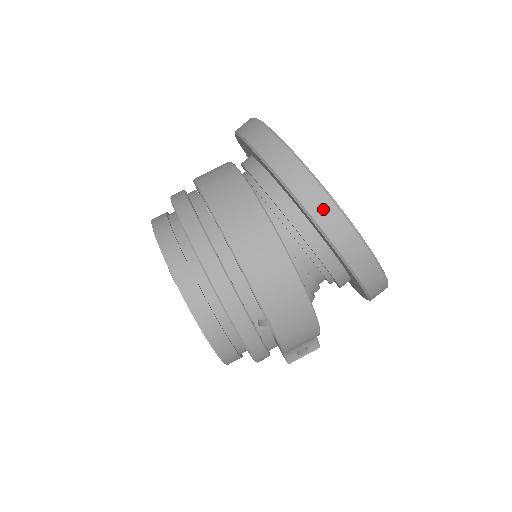
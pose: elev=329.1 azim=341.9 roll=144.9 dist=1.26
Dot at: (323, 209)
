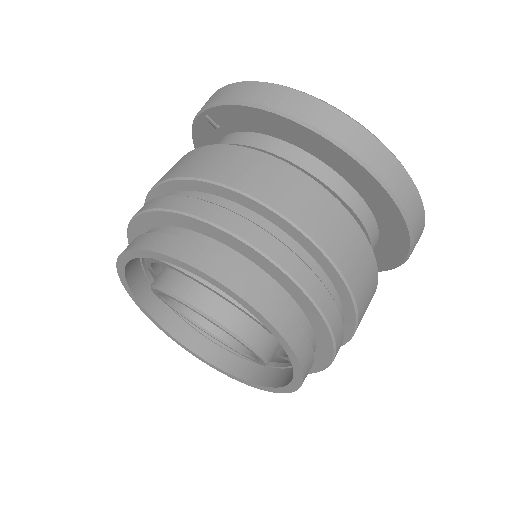
Dot at: (419, 219)
